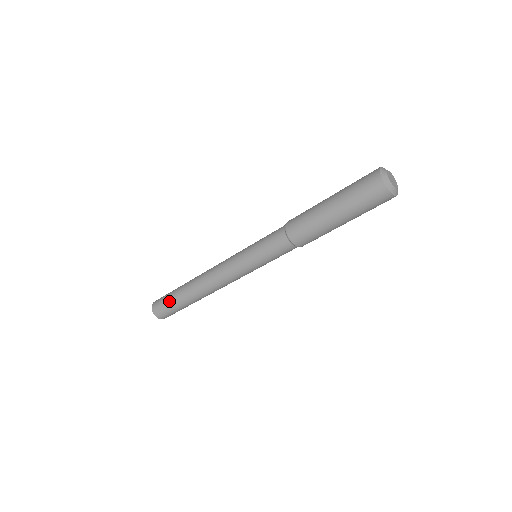
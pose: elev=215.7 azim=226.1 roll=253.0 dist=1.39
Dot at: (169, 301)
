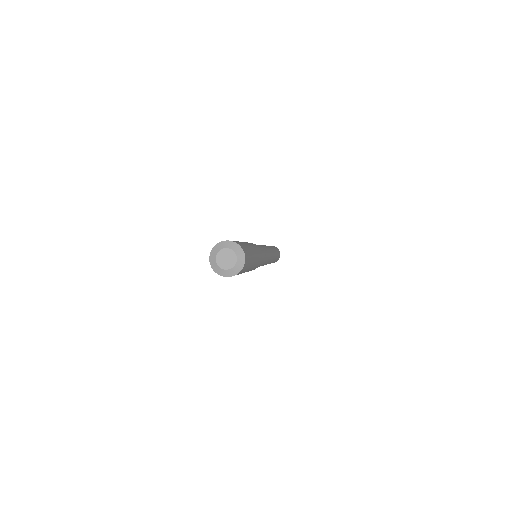
Dot at: occluded
